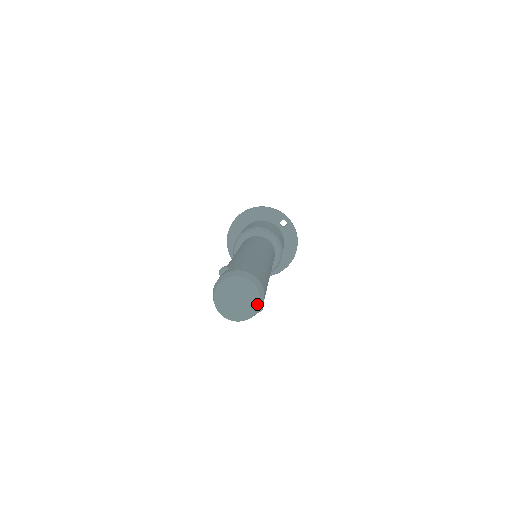
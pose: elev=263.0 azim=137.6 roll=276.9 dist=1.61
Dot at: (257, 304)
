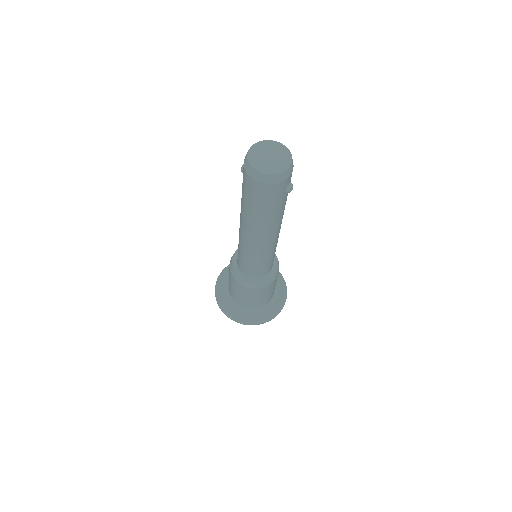
Dot at: (289, 156)
